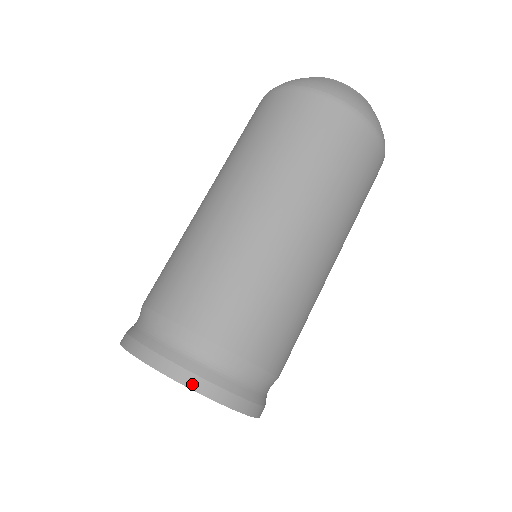
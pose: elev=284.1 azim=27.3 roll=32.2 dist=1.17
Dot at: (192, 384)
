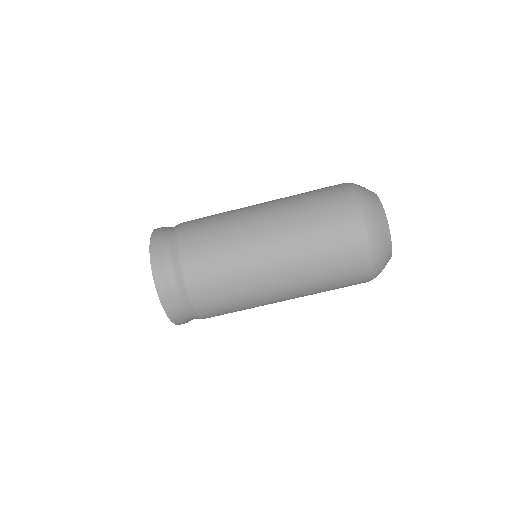
Dot at: (155, 272)
